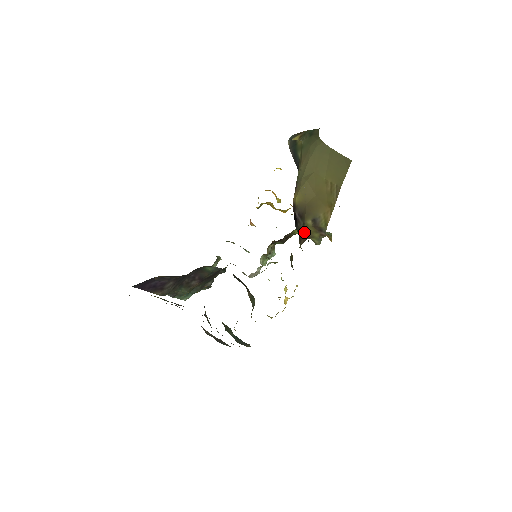
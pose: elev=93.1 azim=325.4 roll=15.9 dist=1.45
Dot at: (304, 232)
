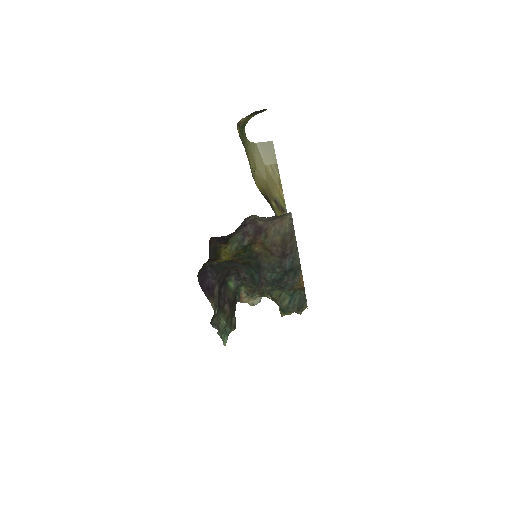
Dot at: (275, 215)
